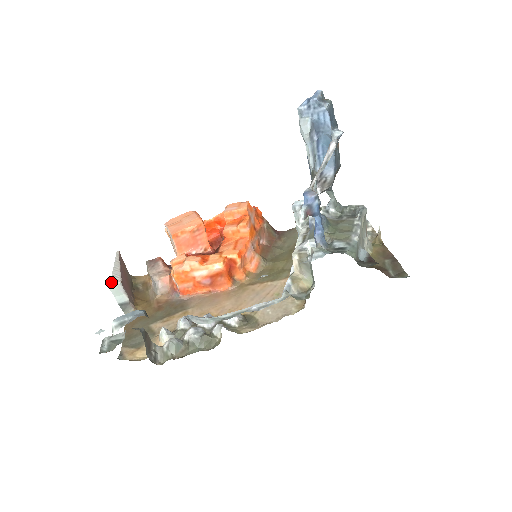
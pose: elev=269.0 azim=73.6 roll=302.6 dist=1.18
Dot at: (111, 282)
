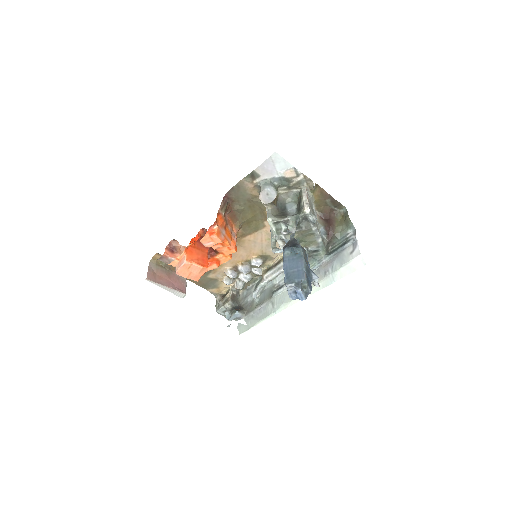
Dot at: occluded
